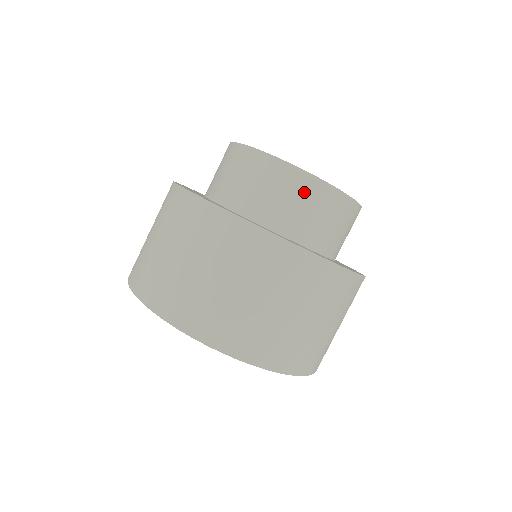
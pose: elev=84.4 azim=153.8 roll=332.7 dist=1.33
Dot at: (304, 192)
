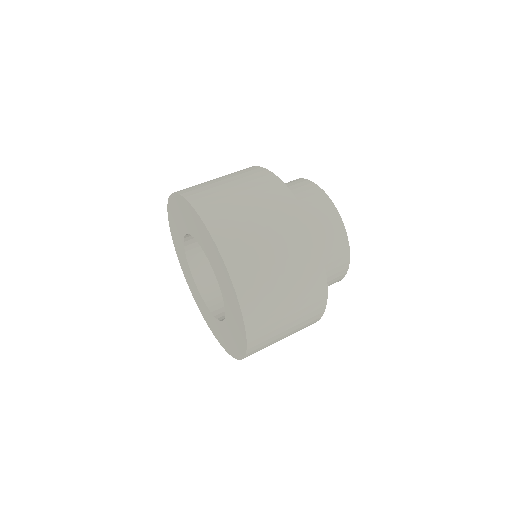
Dot at: (315, 198)
